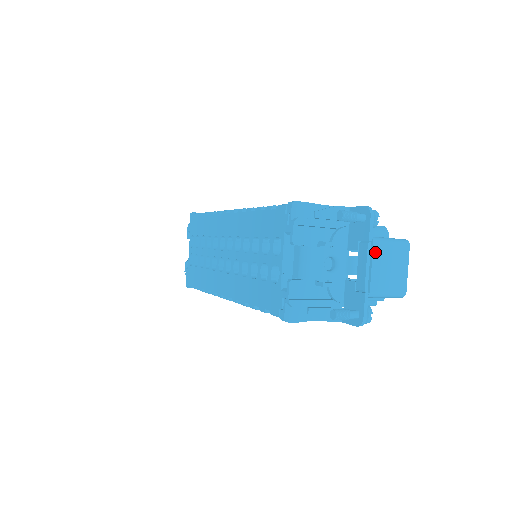
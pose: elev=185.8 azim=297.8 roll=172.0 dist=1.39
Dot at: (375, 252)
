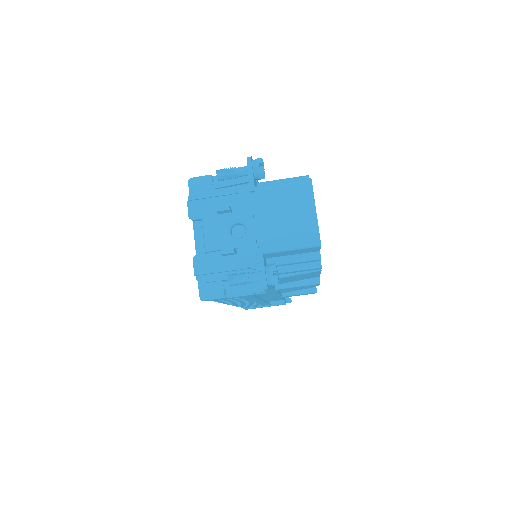
Dot at: (260, 201)
